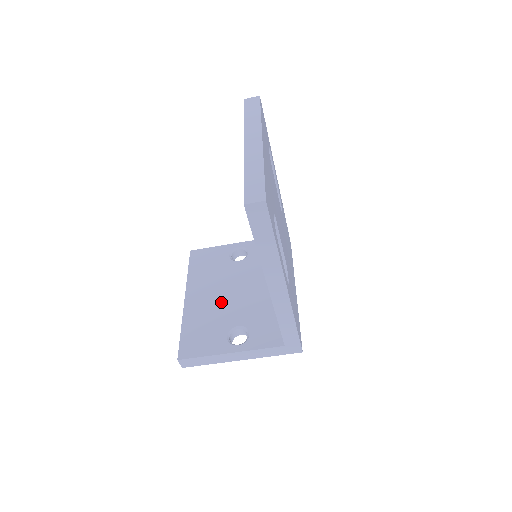
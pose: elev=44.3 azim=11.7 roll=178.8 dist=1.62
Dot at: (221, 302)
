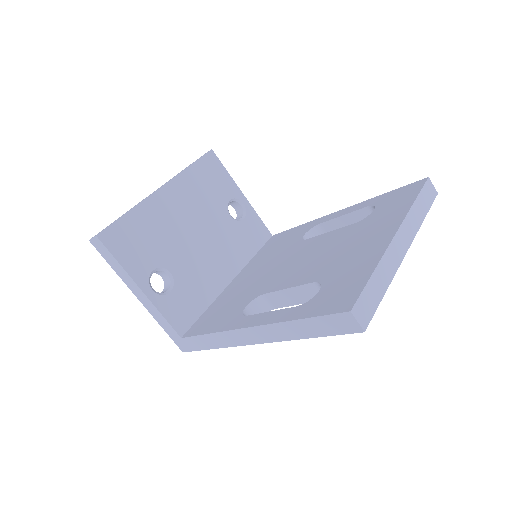
Dot at: (182, 233)
